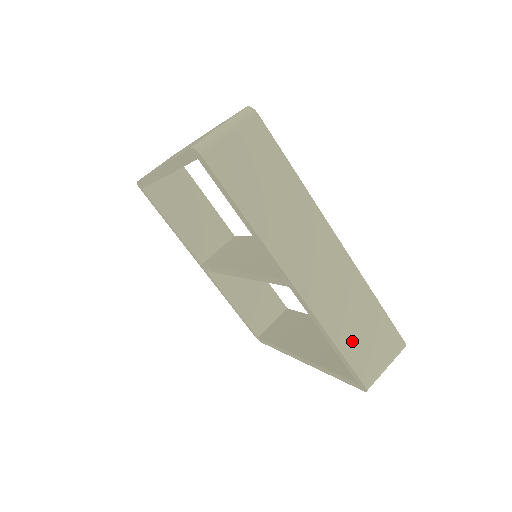
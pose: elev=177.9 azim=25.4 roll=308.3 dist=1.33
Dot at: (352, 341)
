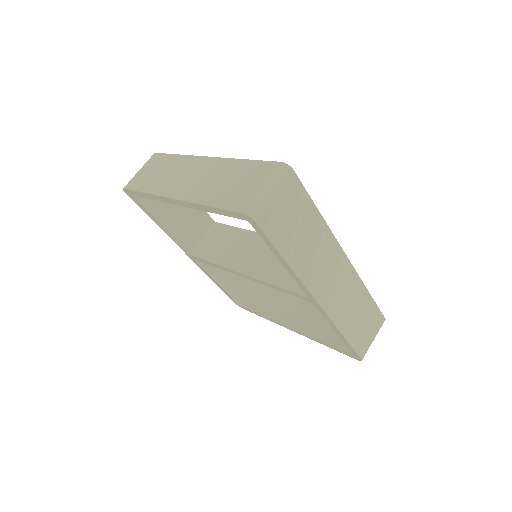
Dot at: (354, 330)
